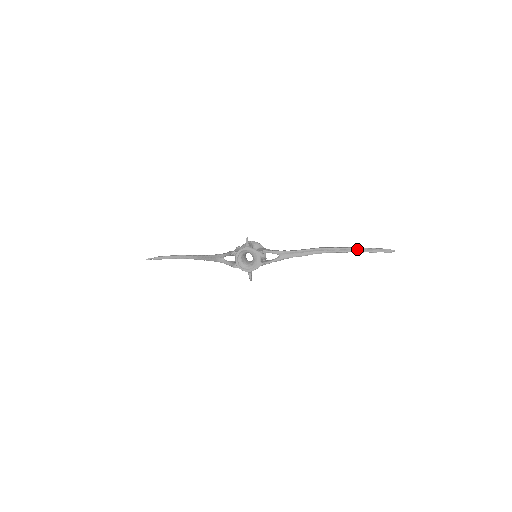
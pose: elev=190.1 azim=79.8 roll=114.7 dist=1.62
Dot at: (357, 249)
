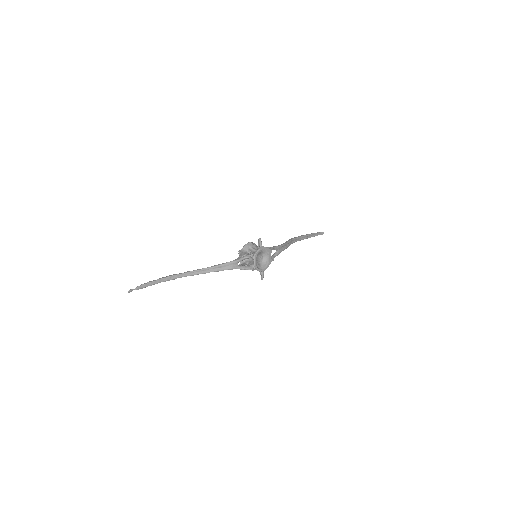
Dot at: (309, 235)
